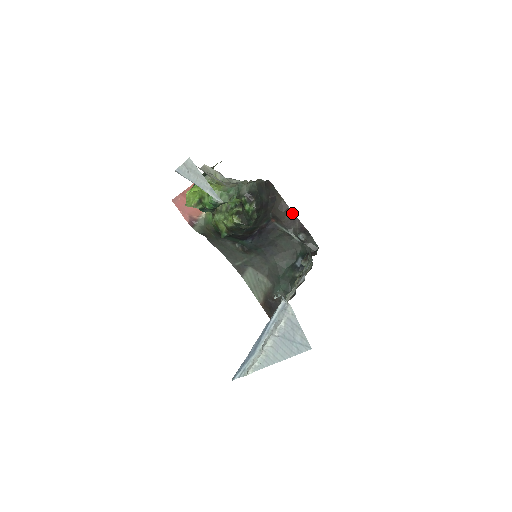
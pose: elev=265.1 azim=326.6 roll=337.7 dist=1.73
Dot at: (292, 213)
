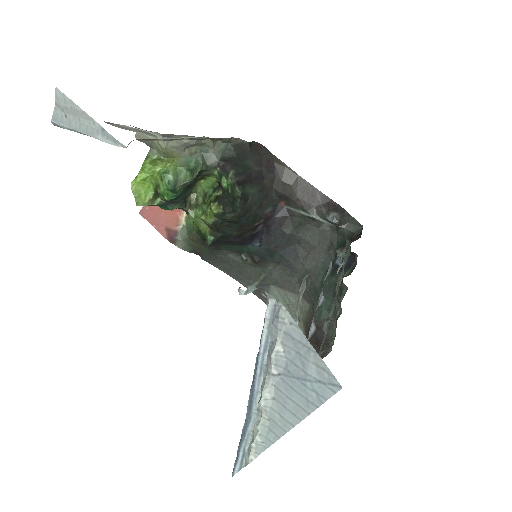
Dot at: (306, 183)
